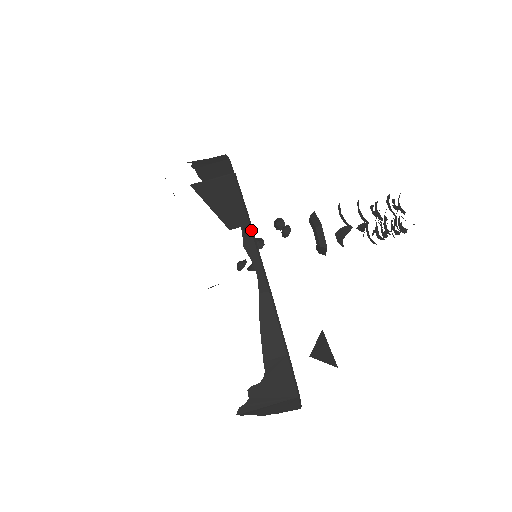
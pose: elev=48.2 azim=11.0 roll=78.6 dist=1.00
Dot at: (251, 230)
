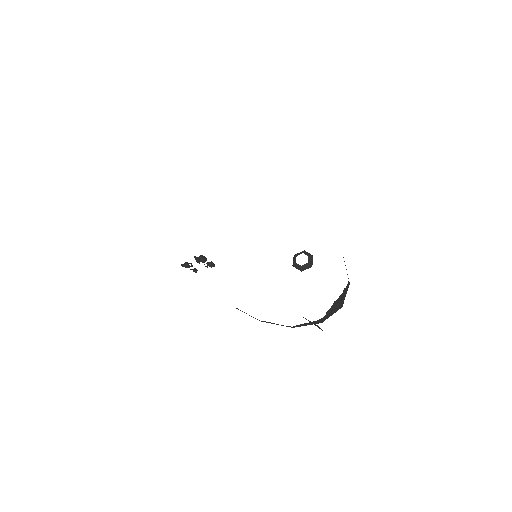
Dot at: occluded
